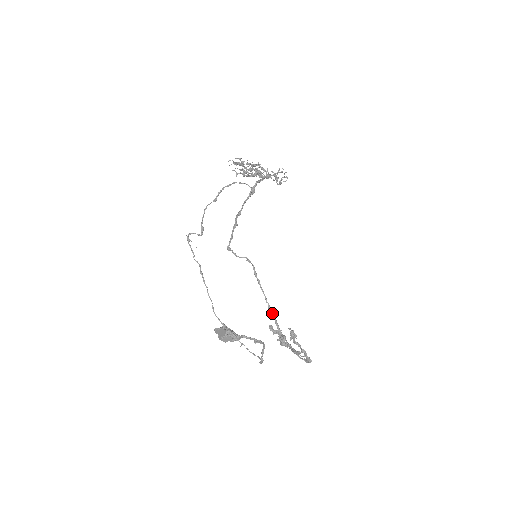
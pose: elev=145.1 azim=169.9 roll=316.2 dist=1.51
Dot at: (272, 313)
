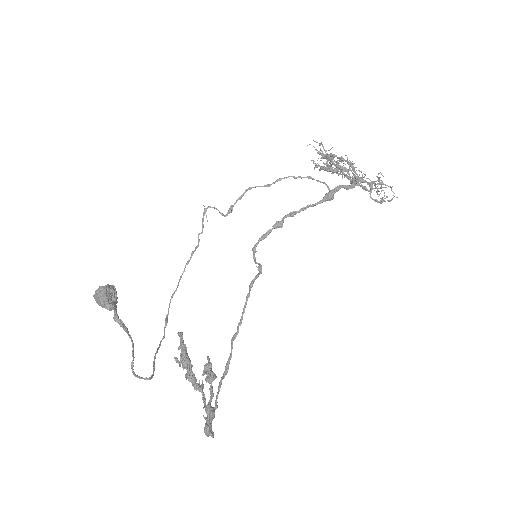
Dot at: (232, 343)
